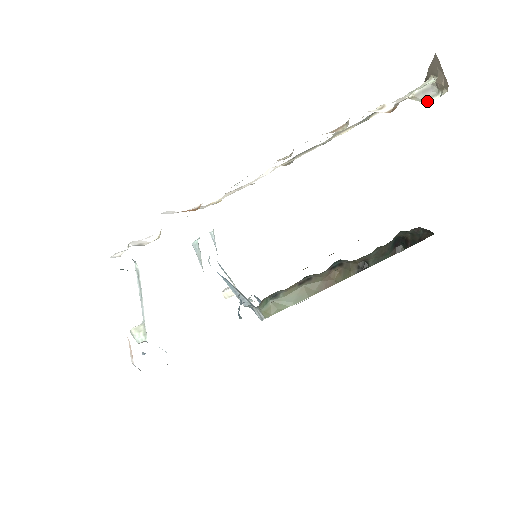
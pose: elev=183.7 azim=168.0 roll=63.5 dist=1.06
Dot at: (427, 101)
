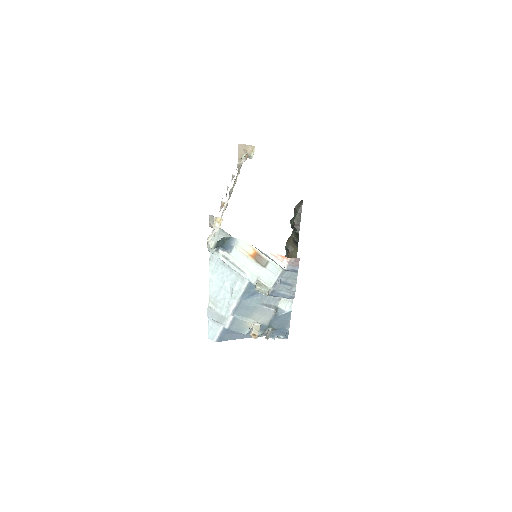
Dot at: (251, 158)
